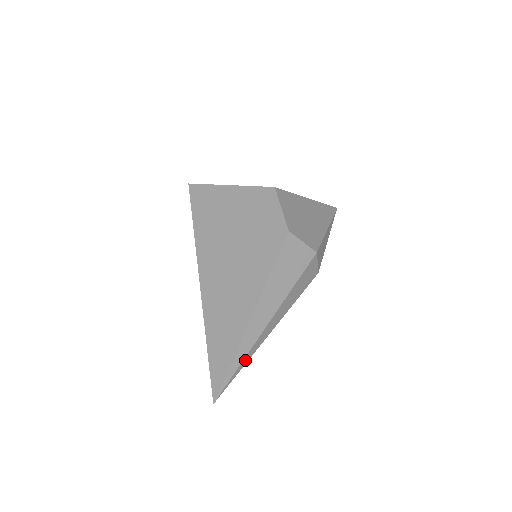
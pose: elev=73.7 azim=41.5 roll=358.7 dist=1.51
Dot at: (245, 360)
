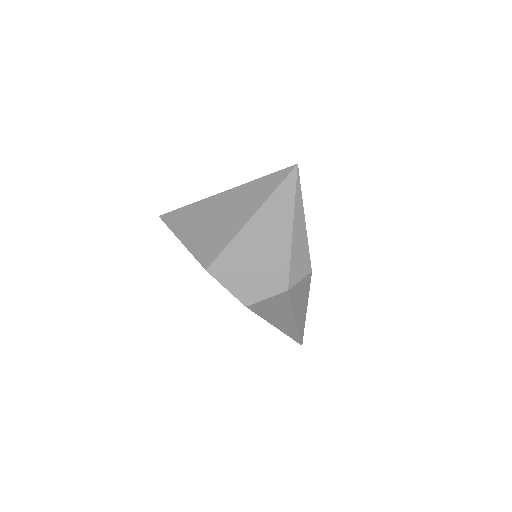
Dot at: (301, 331)
